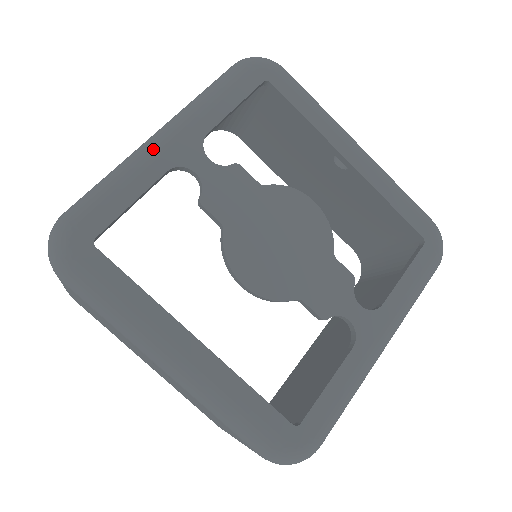
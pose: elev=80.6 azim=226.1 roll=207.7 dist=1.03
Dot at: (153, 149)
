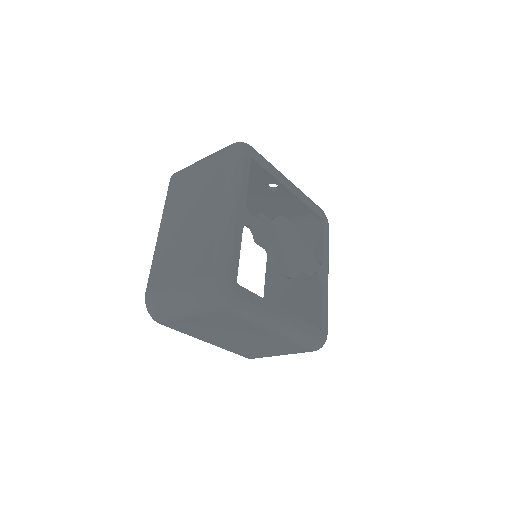
Dot at: (233, 220)
